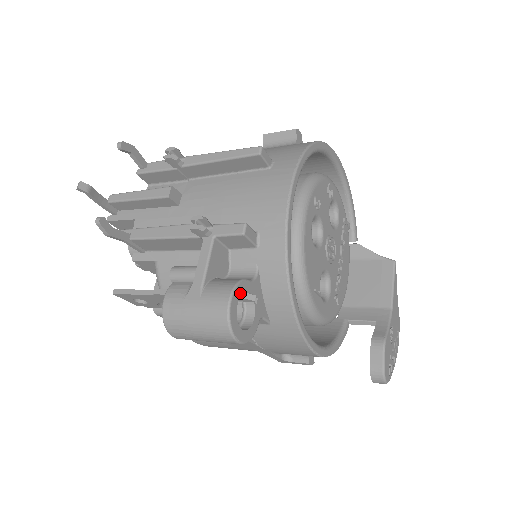
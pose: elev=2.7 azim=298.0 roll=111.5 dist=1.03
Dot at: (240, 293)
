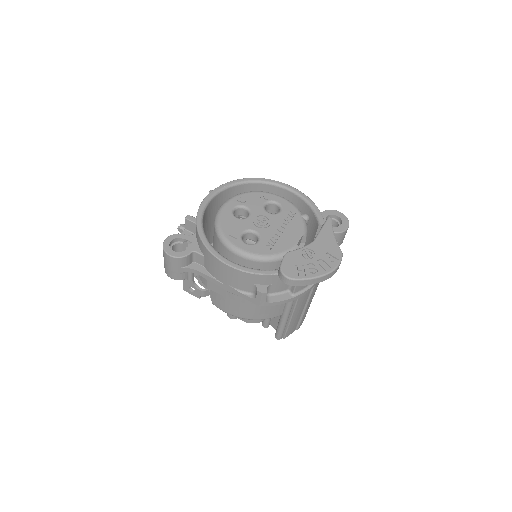
Dot at: (175, 237)
